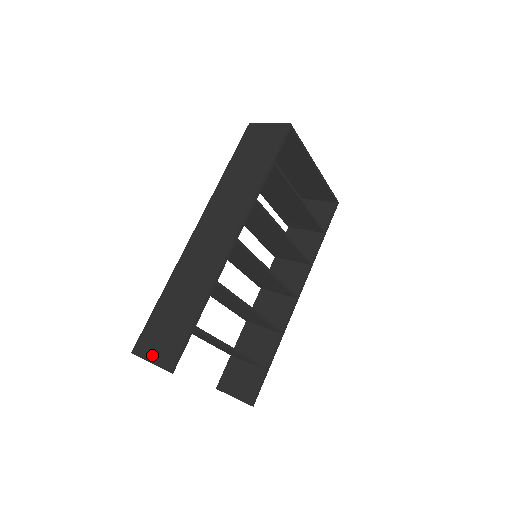
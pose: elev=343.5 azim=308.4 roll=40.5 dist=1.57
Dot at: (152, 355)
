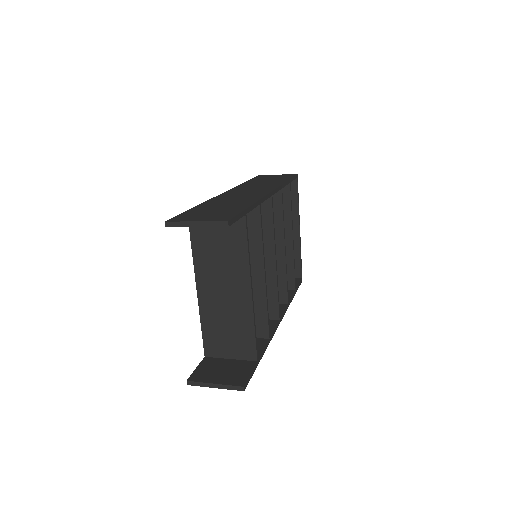
Dot at: (198, 219)
